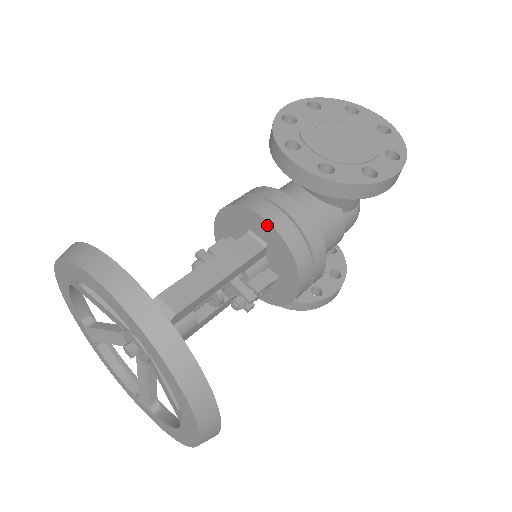
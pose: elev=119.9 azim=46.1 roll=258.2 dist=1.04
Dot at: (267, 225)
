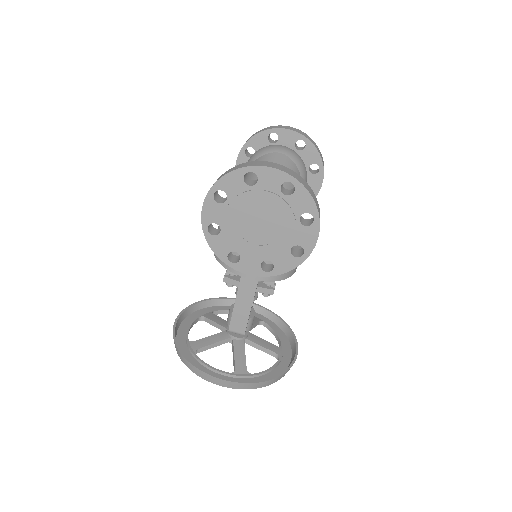
Dot at: (253, 278)
